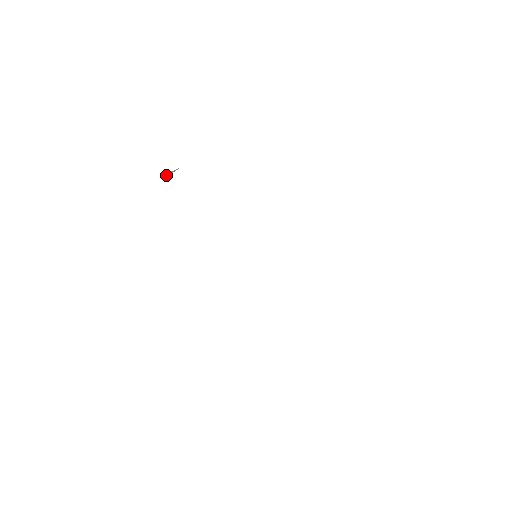
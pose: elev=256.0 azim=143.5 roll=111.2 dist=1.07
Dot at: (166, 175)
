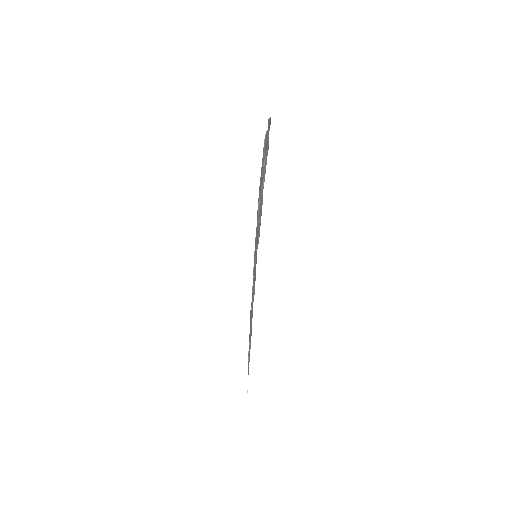
Dot at: occluded
